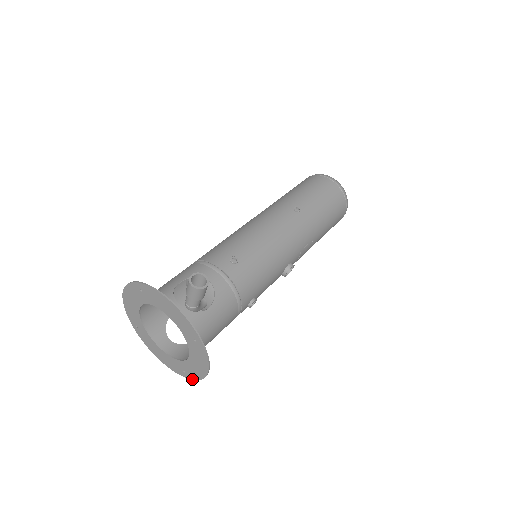
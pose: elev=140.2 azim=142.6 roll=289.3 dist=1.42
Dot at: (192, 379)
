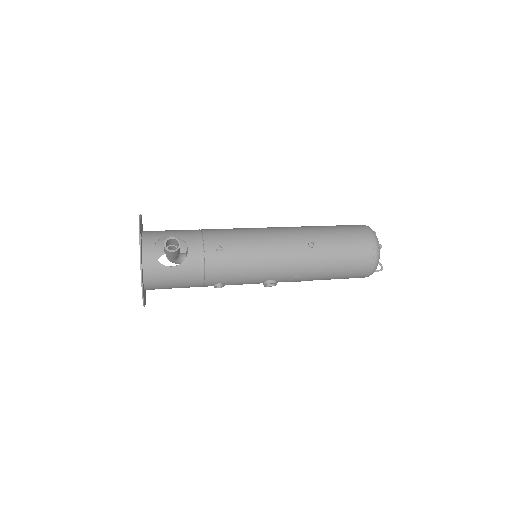
Dot at: occluded
